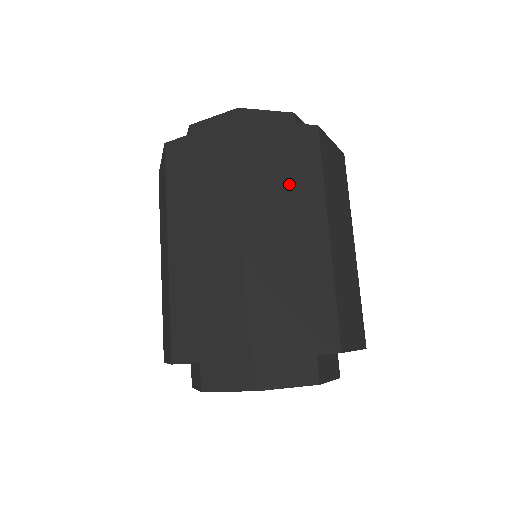
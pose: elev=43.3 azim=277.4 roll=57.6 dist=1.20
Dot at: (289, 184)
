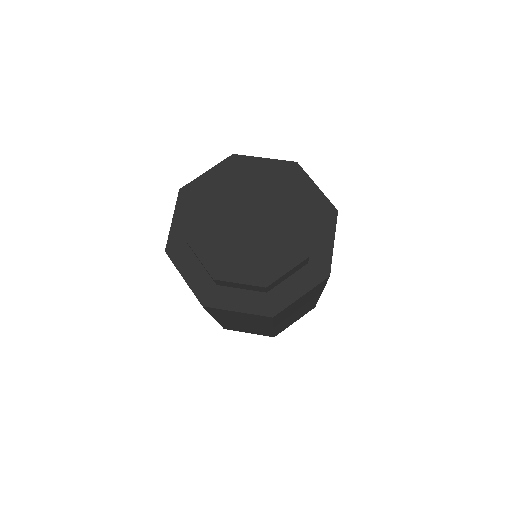
Dot at: occluded
